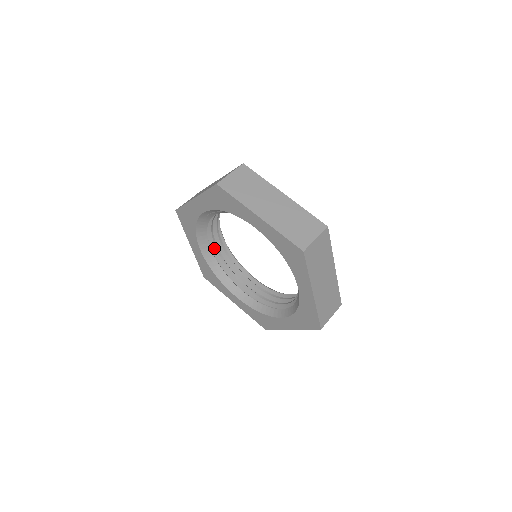
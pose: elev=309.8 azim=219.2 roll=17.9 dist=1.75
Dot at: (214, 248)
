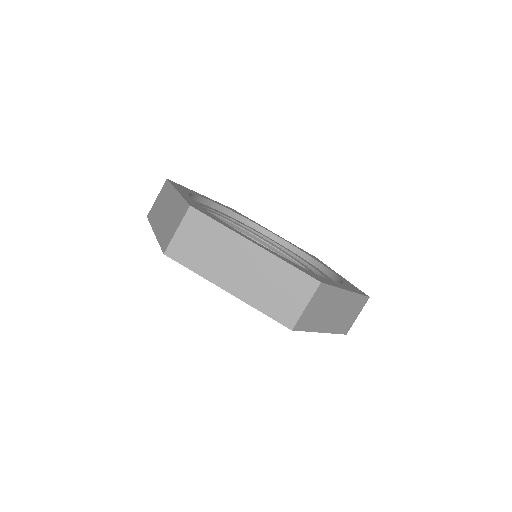
Dot at: occluded
